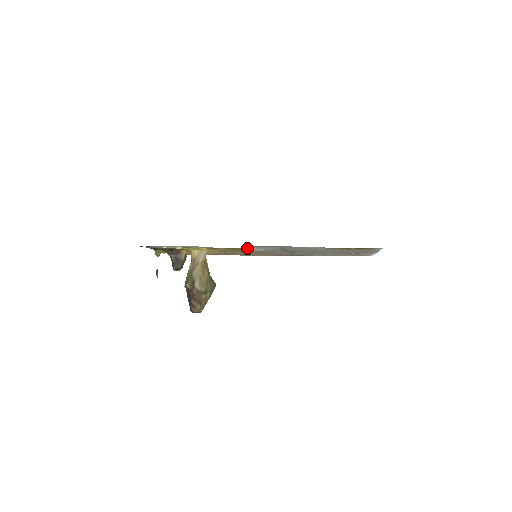
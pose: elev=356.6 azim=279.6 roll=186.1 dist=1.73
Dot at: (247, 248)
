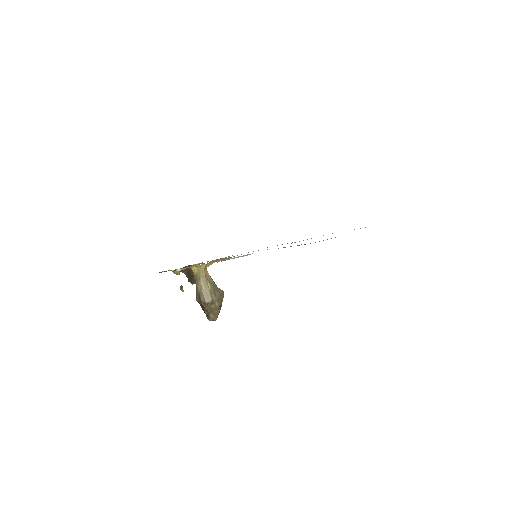
Dot at: (229, 259)
